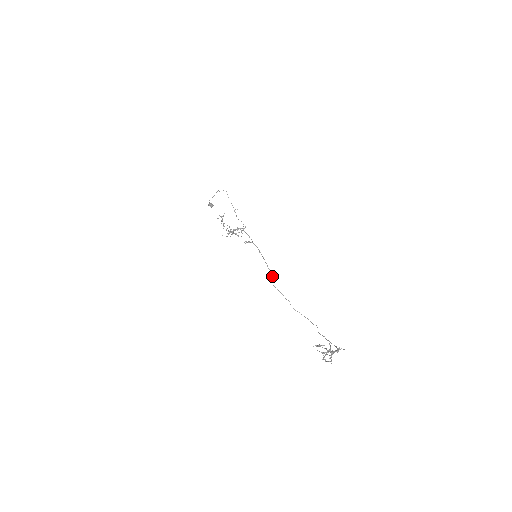
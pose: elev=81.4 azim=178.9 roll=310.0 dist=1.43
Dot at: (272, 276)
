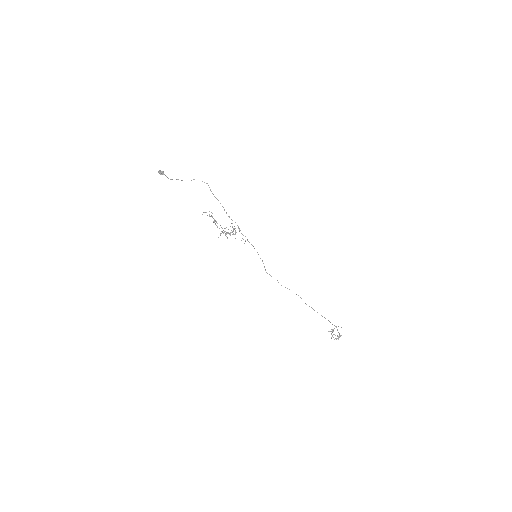
Dot at: occluded
